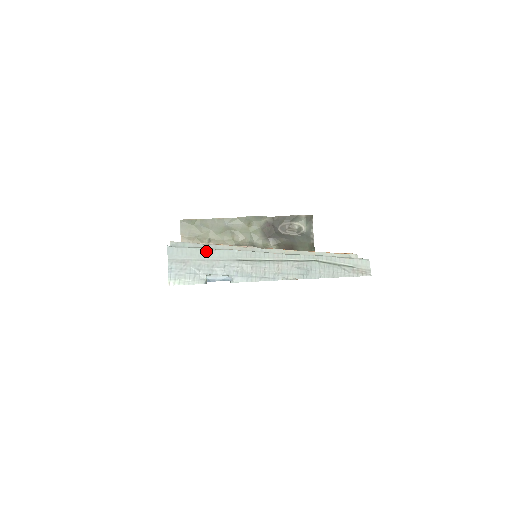
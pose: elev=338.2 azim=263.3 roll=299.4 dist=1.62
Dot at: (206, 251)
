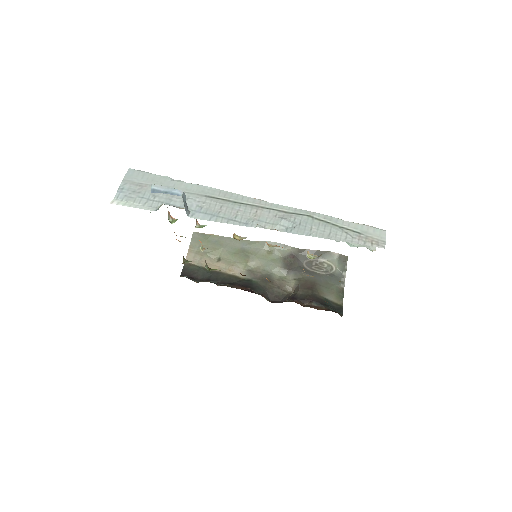
Dot at: (172, 180)
